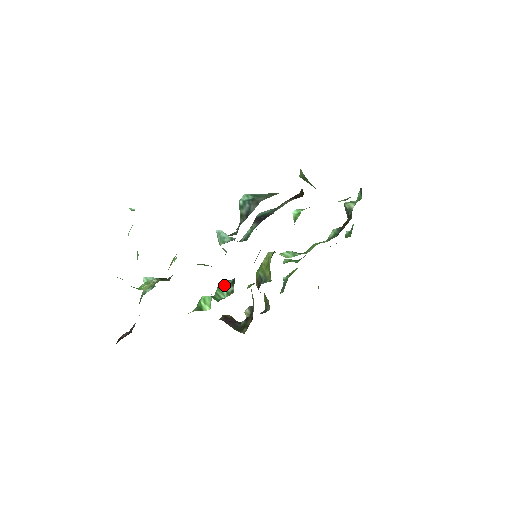
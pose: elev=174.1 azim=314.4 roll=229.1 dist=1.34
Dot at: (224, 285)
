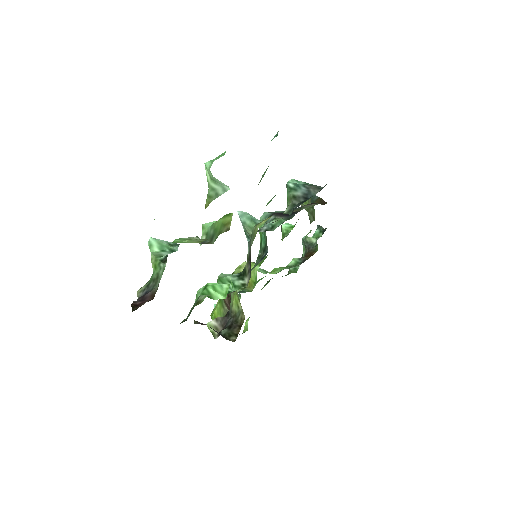
Dot at: (227, 277)
